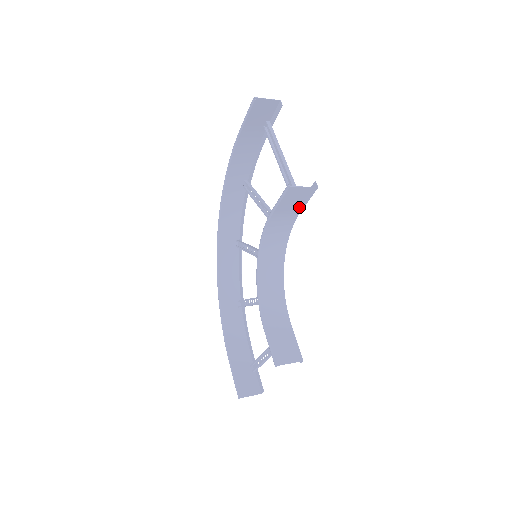
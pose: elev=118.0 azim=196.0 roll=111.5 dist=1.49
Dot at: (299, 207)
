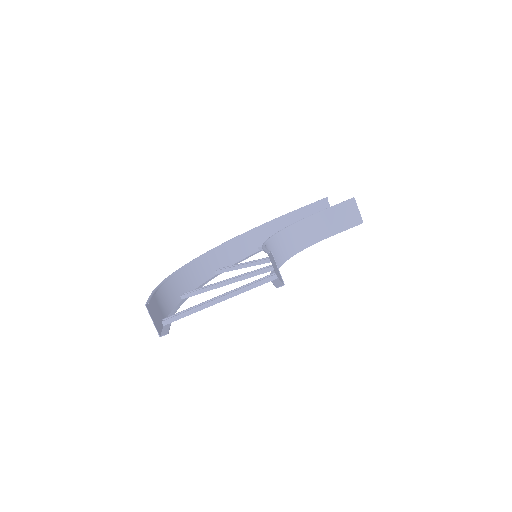
Dot at: (338, 229)
